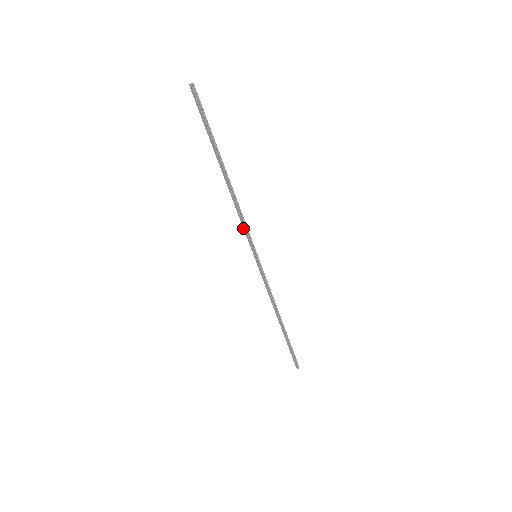
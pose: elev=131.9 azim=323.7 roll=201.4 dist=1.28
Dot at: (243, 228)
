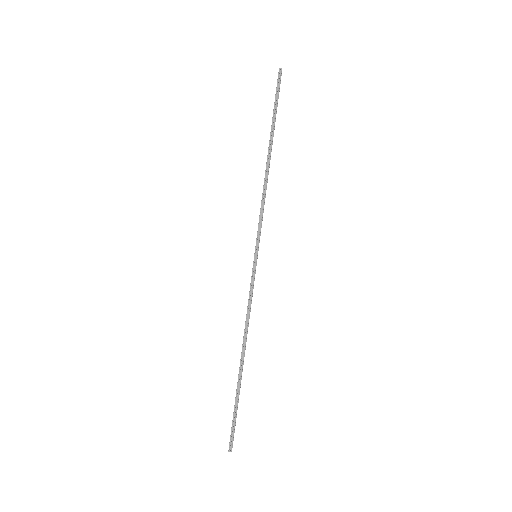
Dot at: (259, 217)
